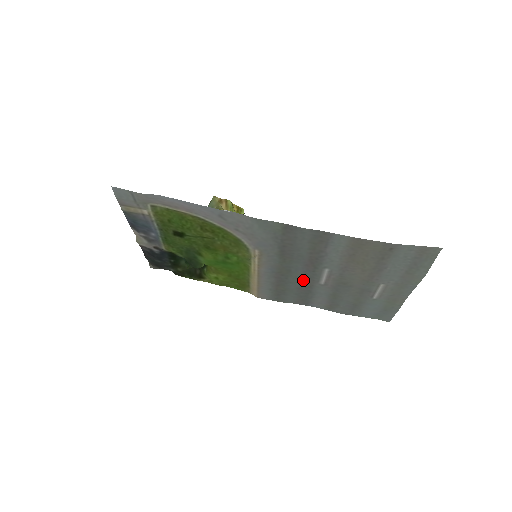
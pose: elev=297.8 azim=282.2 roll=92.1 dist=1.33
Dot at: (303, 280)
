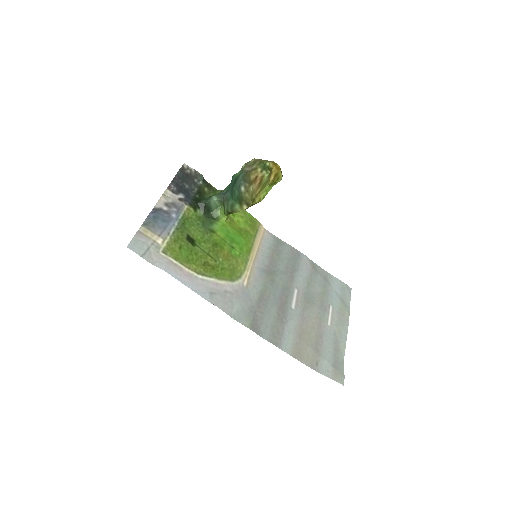
Dot at: (285, 280)
